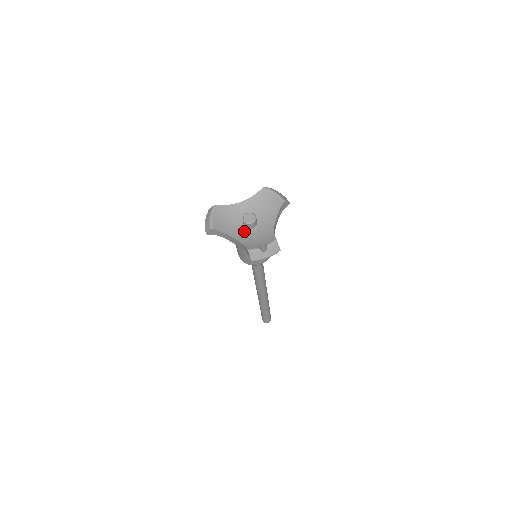
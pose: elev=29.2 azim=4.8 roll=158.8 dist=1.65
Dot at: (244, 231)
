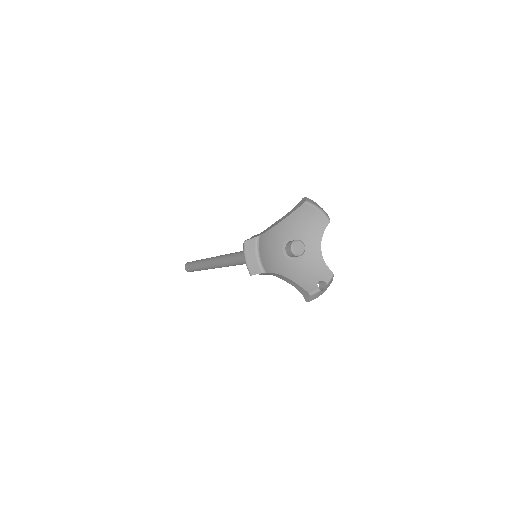
Dot at: (289, 262)
